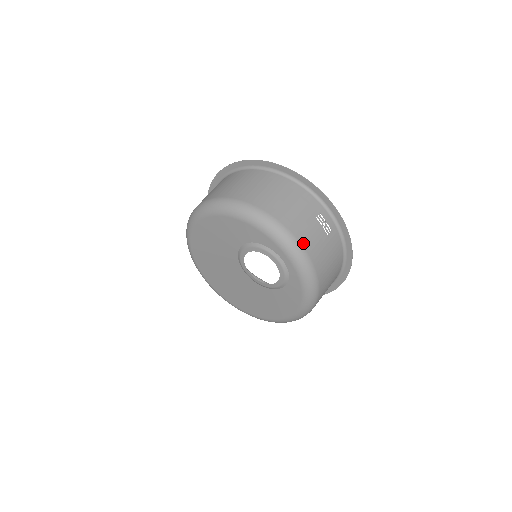
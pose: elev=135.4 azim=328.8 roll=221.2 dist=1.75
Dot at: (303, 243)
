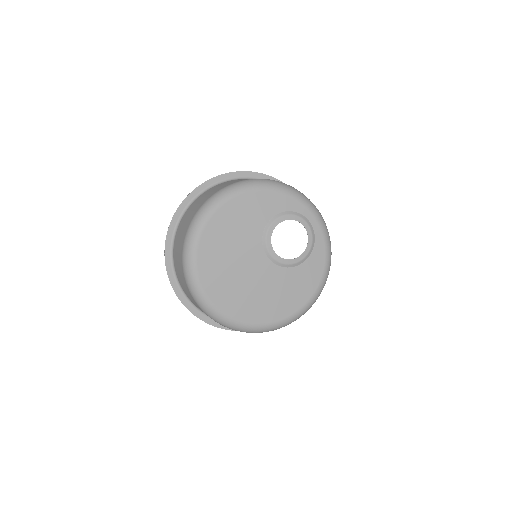
Dot at: occluded
